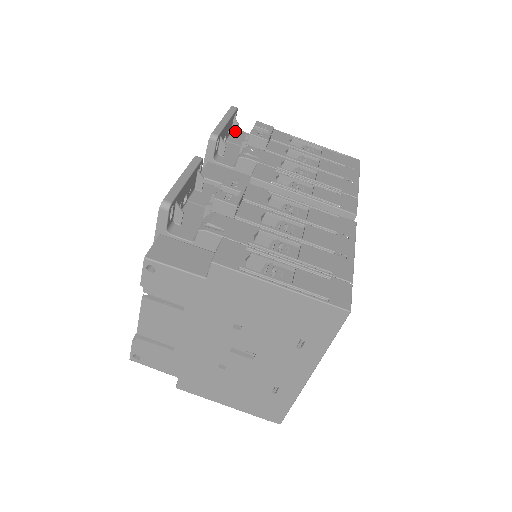
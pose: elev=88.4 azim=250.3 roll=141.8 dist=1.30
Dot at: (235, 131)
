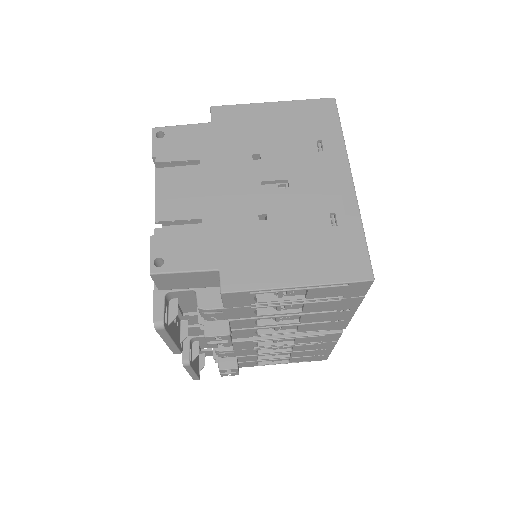
Dot at: occluded
